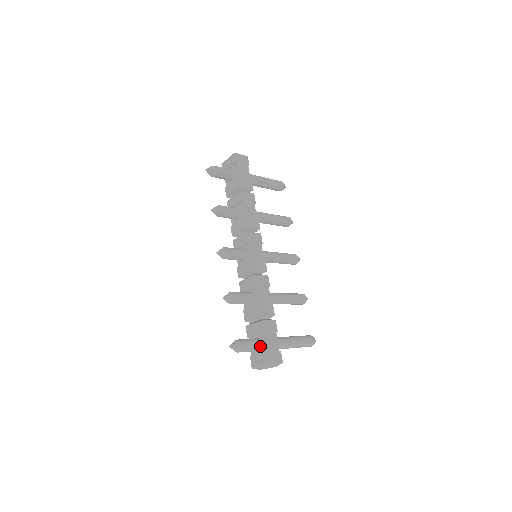
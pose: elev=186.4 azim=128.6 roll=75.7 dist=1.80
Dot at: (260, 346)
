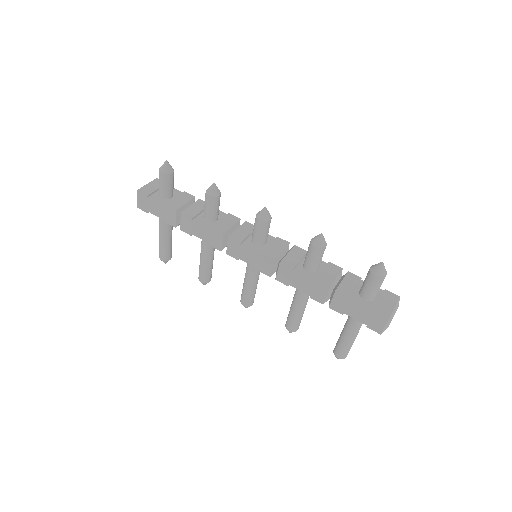
Dot at: occluded
